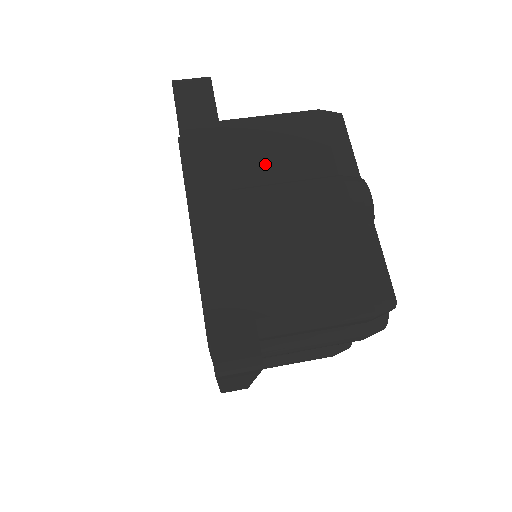
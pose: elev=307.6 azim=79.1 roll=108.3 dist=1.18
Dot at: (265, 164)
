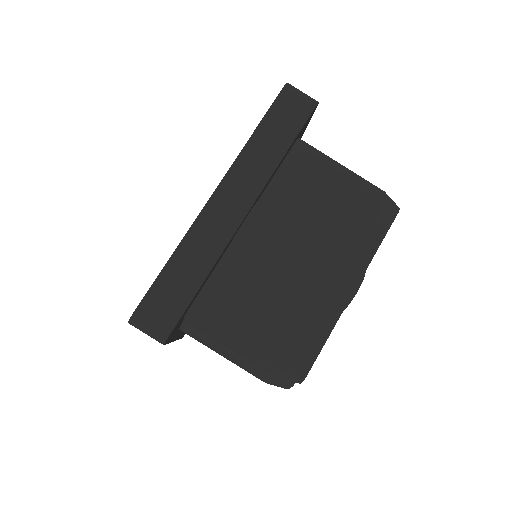
Dot at: (303, 202)
